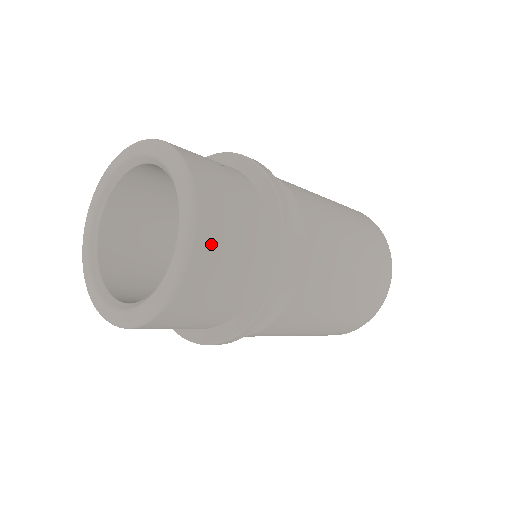
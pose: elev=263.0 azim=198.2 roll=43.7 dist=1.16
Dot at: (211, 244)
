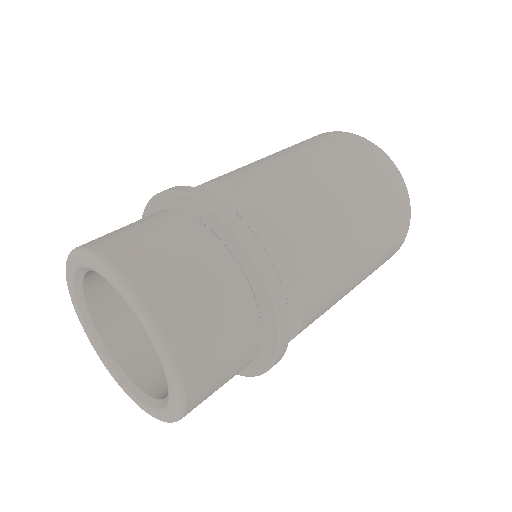
Dot at: (153, 275)
